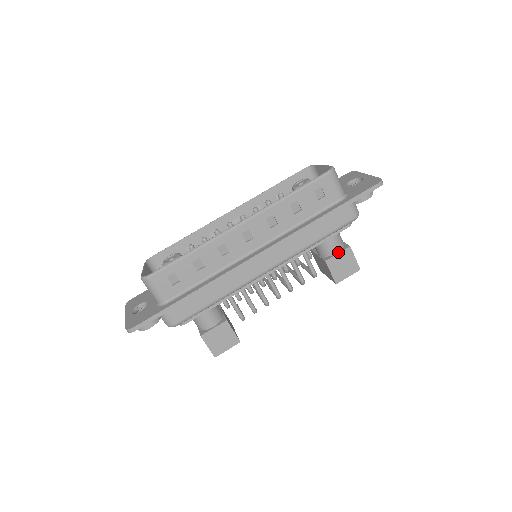
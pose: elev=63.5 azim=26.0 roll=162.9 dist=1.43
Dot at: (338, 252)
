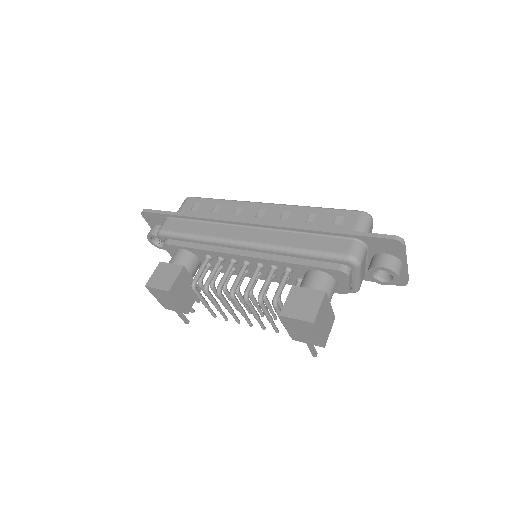
Dot at: (311, 289)
